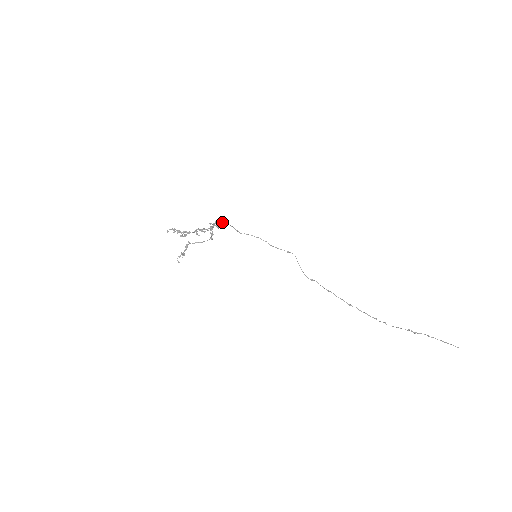
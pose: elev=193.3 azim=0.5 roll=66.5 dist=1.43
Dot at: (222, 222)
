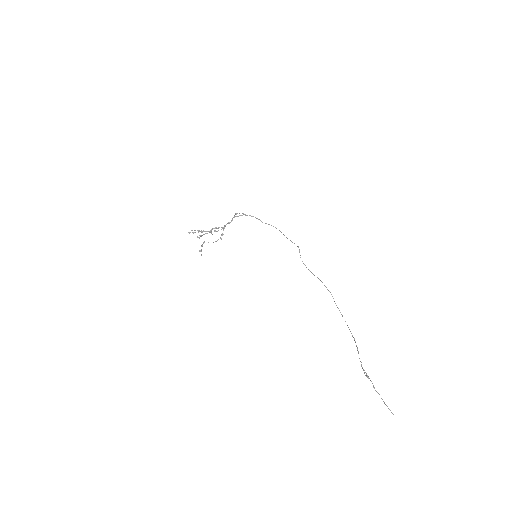
Dot at: (241, 215)
